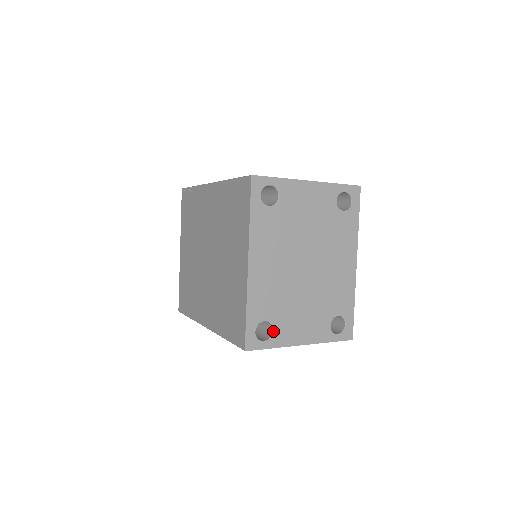
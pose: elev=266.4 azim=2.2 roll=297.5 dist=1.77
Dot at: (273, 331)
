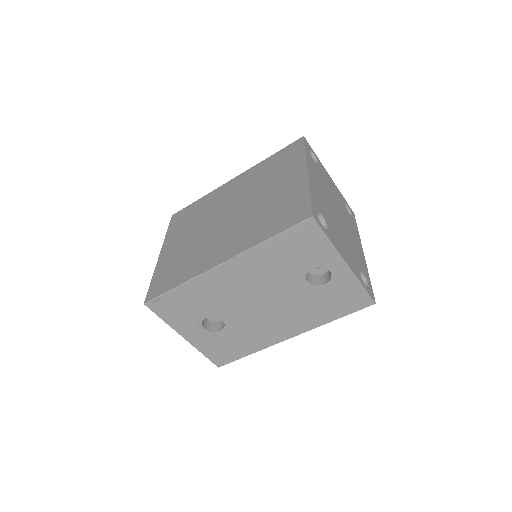
Dot at: (327, 228)
